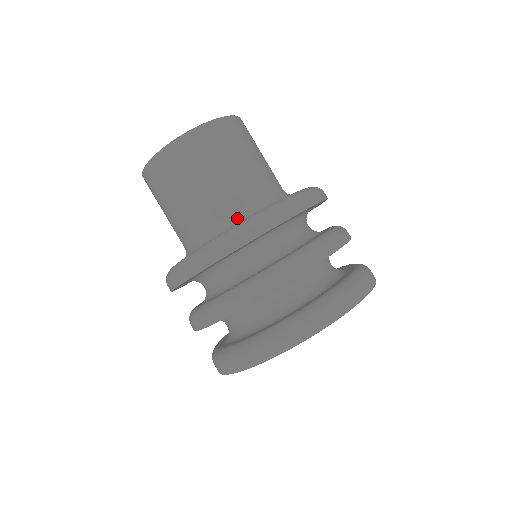
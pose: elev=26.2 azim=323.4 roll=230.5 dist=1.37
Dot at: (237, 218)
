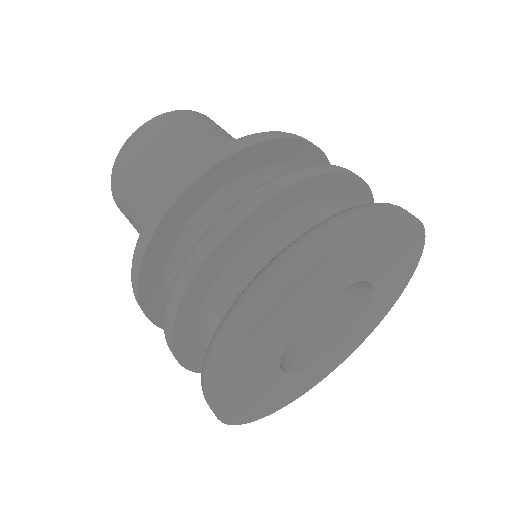
Dot at: occluded
